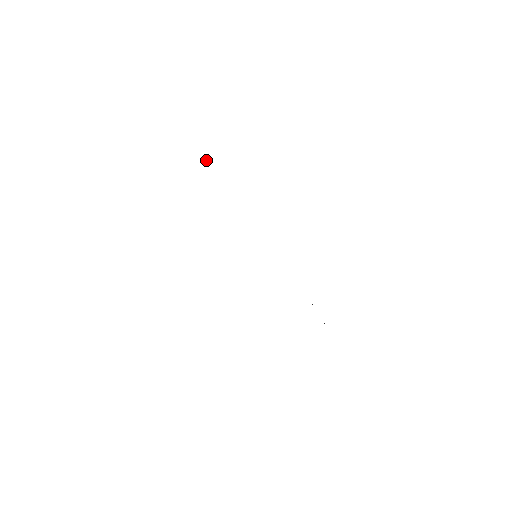
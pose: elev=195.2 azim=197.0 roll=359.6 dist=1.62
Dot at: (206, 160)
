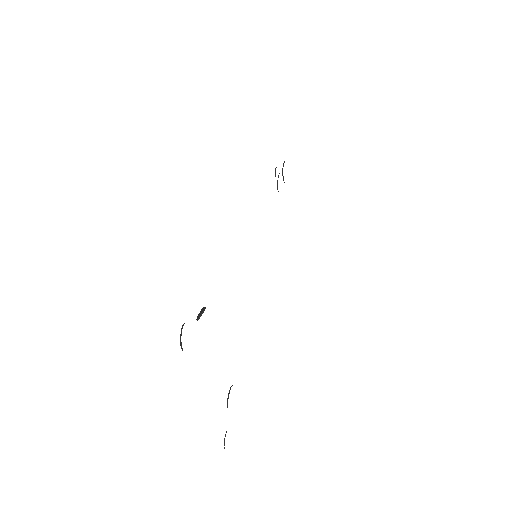
Dot at: occluded
